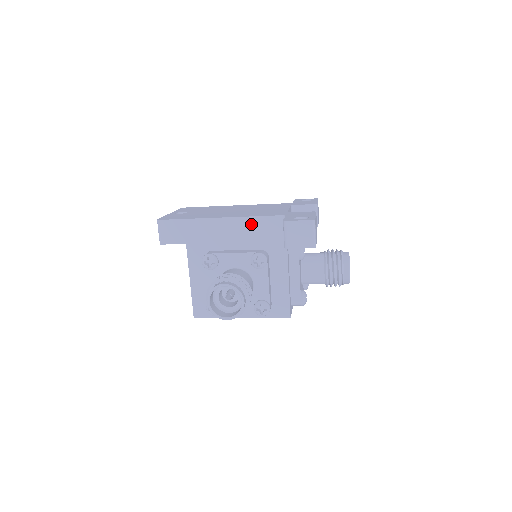
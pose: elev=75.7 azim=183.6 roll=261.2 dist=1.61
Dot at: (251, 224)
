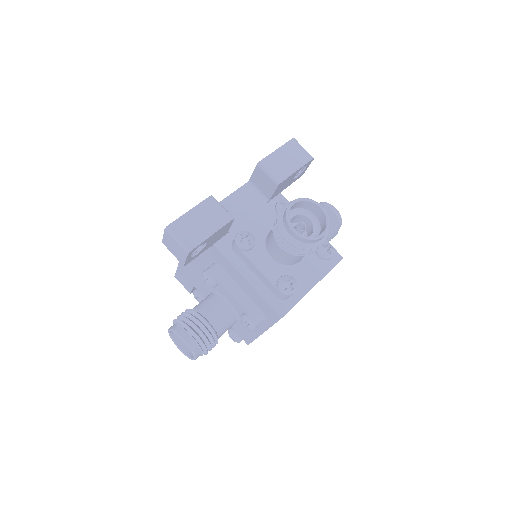
Dot at: occluded
